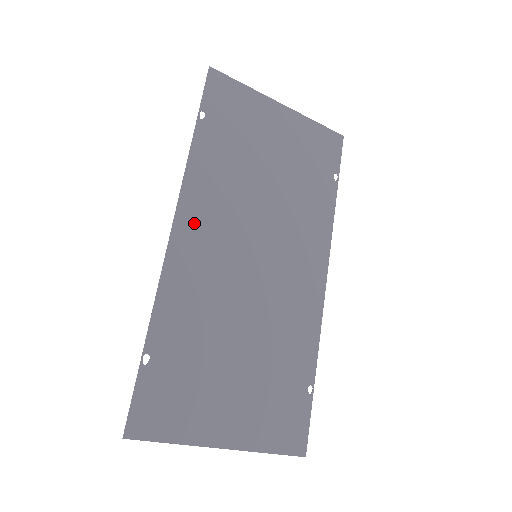
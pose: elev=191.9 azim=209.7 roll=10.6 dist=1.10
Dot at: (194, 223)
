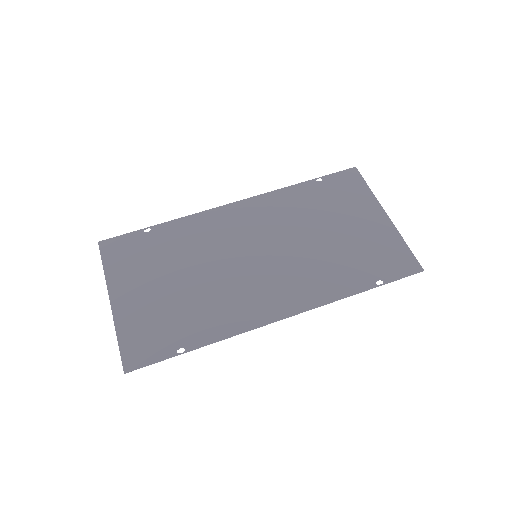
Dot at: (246, 211)
